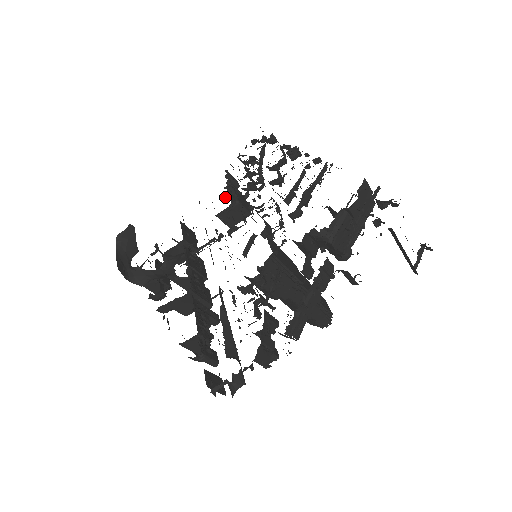
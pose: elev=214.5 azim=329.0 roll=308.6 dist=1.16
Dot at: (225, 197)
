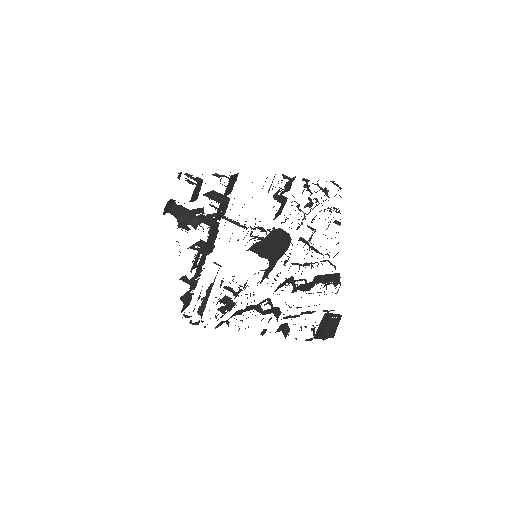
Dot at: (273, 196)
